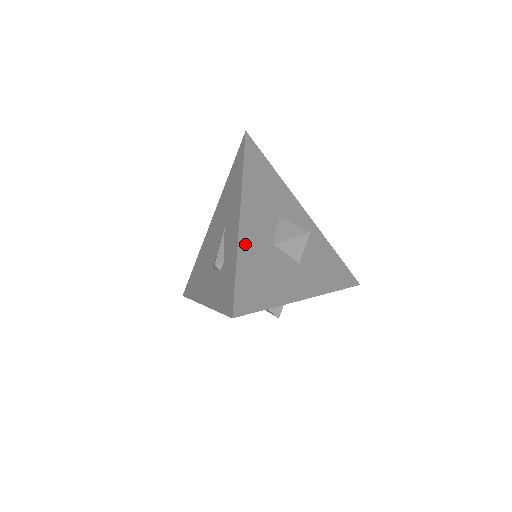
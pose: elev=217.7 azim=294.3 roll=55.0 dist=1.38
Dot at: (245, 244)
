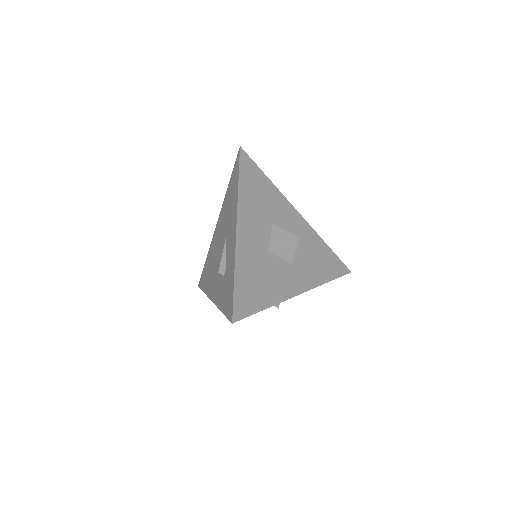
Dot at: (242, 256)
